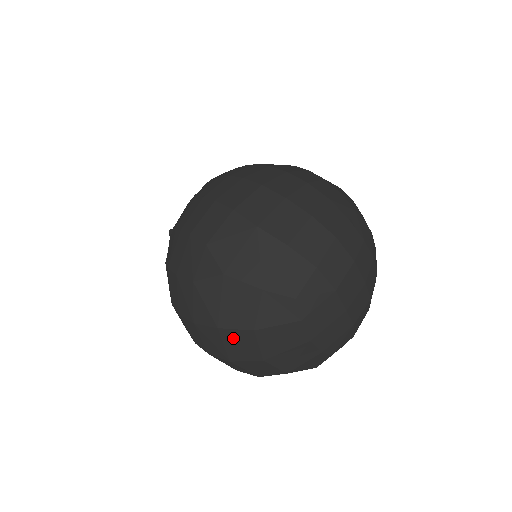
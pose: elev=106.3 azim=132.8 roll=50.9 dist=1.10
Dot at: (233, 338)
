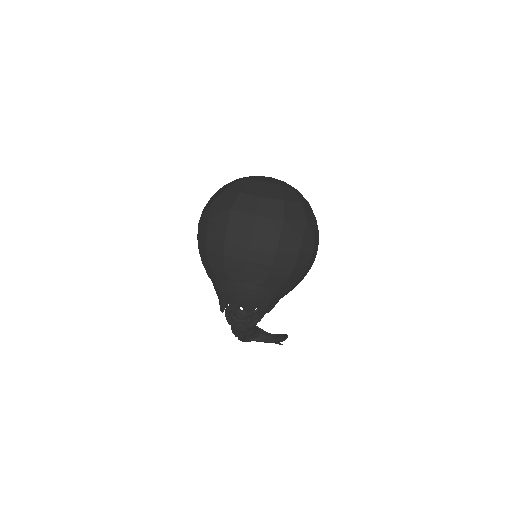
Dot at: (240, 204)
